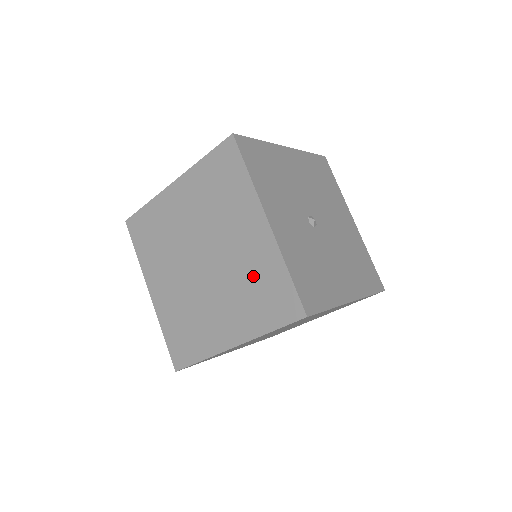
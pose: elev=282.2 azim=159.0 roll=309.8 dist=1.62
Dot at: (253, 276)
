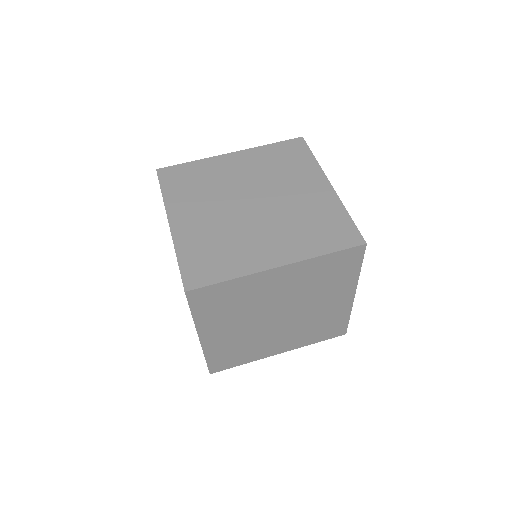
Dot at: (311, 215)
